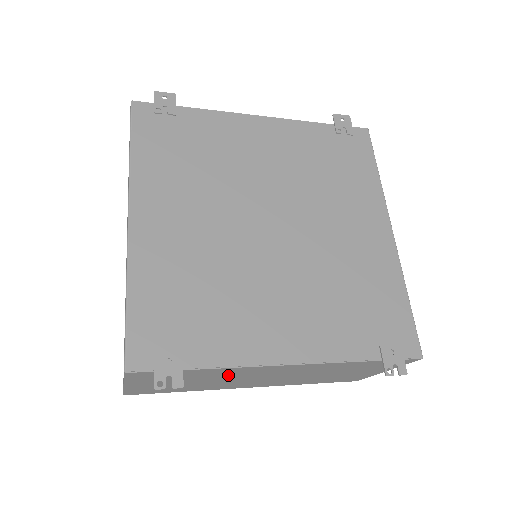
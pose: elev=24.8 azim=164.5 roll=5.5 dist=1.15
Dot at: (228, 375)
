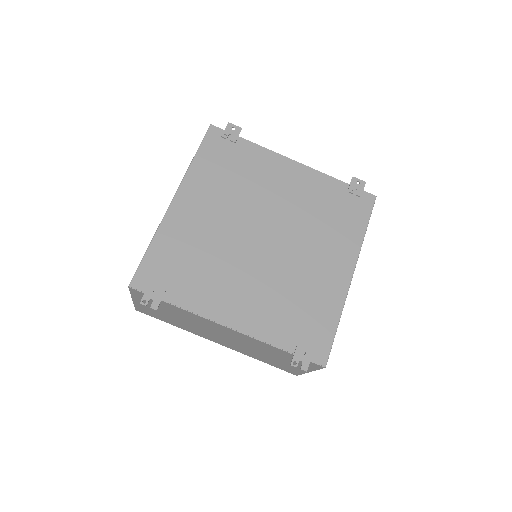
Dot at: (193, 320)
